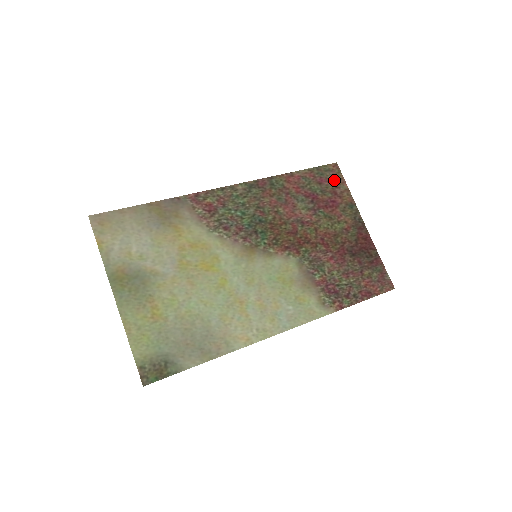
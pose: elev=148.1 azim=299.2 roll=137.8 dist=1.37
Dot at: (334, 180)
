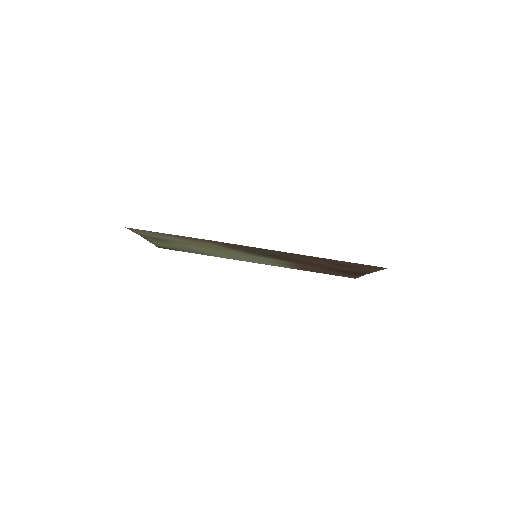
Dot at: (370, 268)
